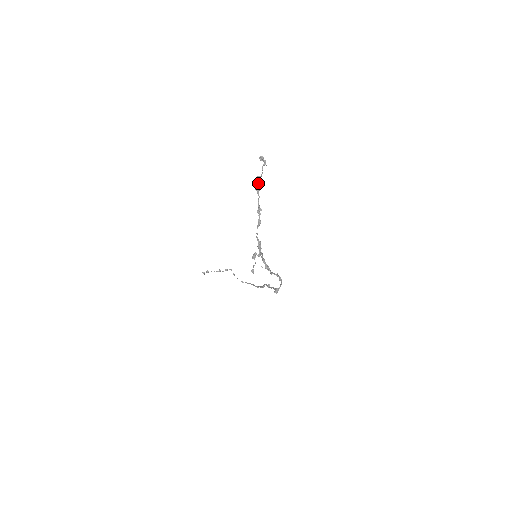
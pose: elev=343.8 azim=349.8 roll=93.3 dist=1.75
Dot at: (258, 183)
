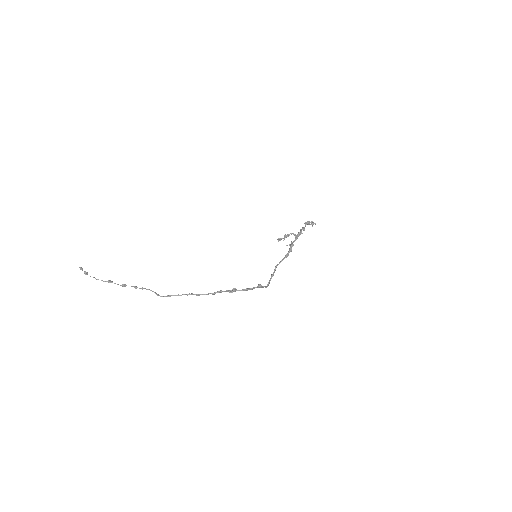
Dot at: (308, 223)
